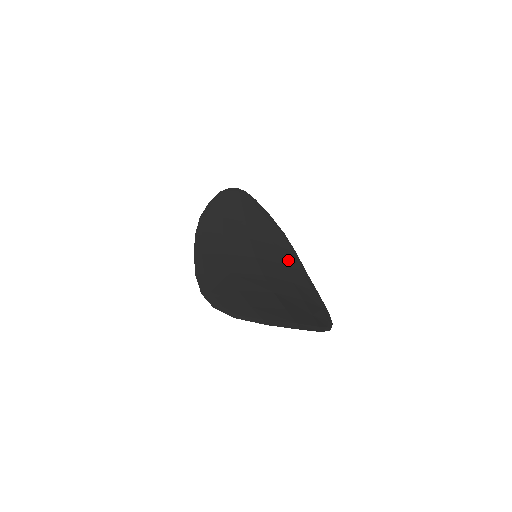
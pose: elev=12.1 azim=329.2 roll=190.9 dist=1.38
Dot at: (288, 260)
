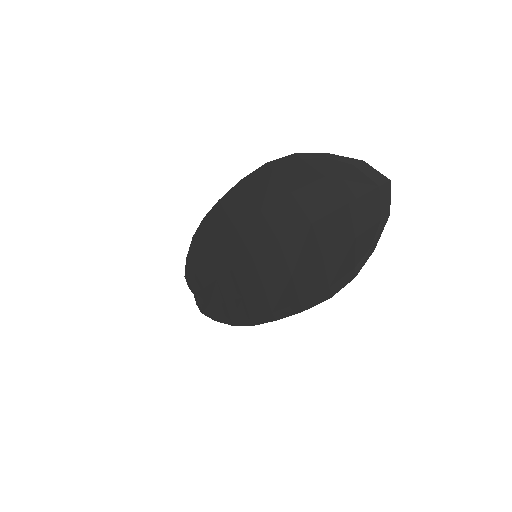
Dot at: (262, 301)
